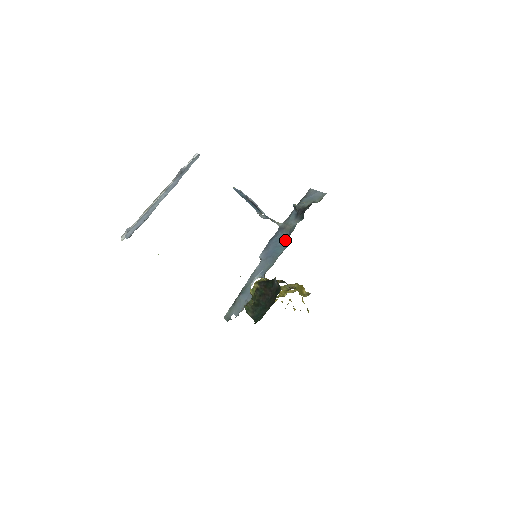
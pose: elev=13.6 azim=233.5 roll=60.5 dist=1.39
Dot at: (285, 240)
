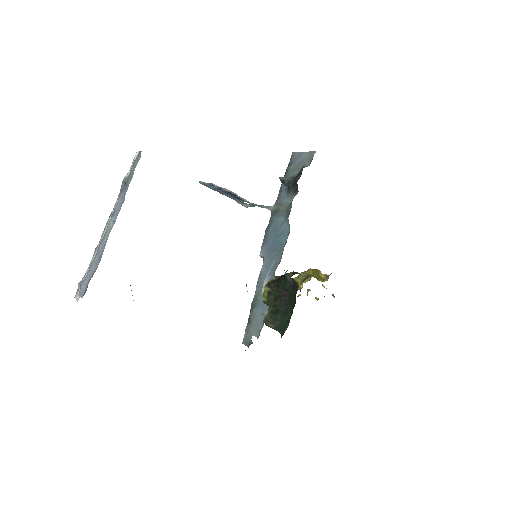
Dot at: (284, 225)
